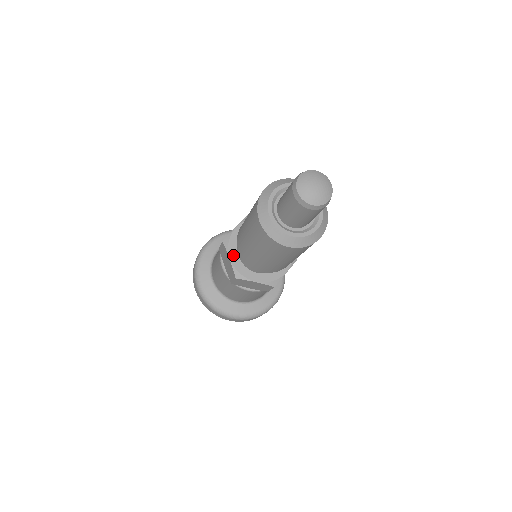
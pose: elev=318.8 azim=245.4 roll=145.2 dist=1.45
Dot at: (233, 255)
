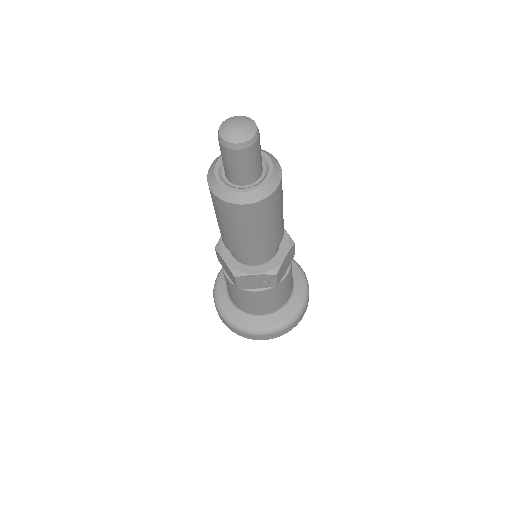
Dot at: occluded
